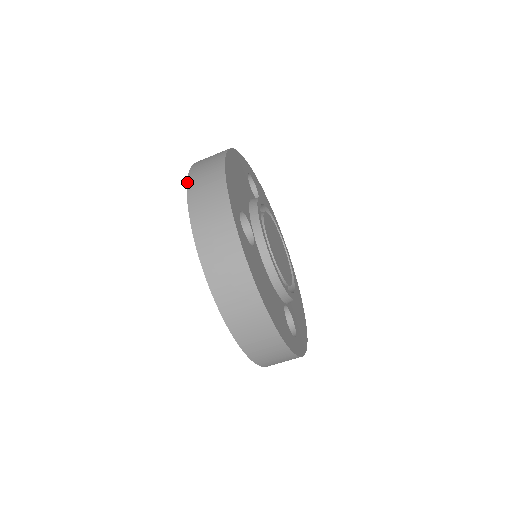
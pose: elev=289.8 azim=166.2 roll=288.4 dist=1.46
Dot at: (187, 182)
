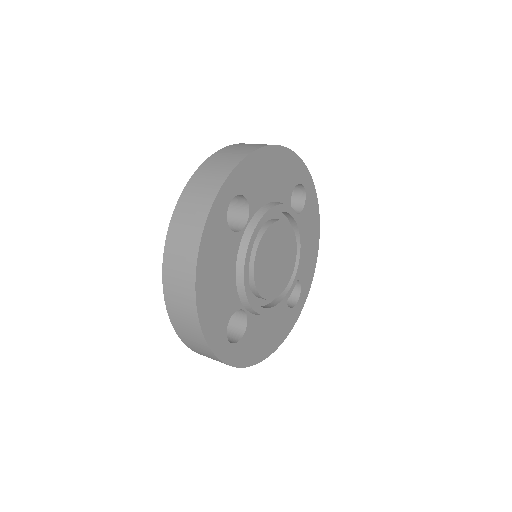
Dot at: (220, 149)
